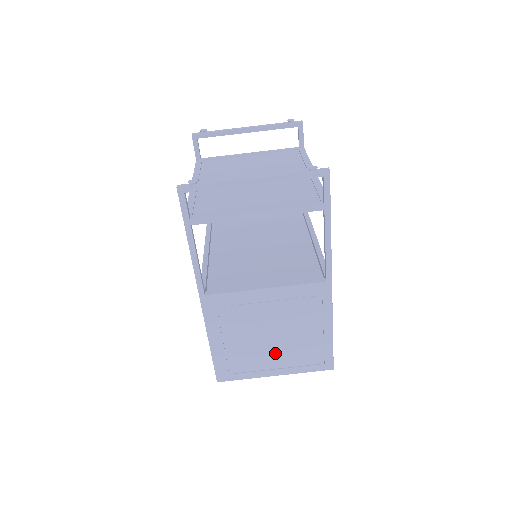
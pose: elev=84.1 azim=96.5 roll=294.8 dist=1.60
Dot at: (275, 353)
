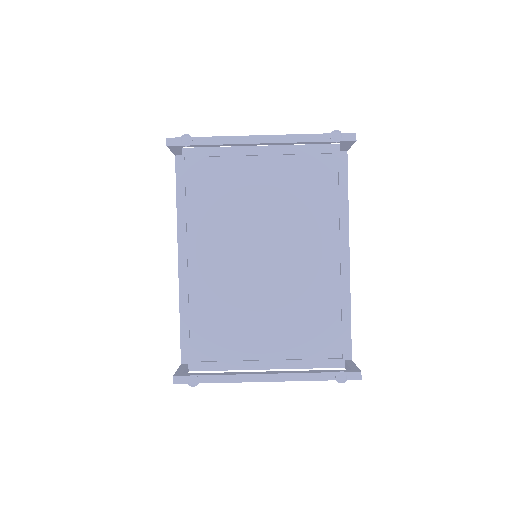
Dot at: occluded
